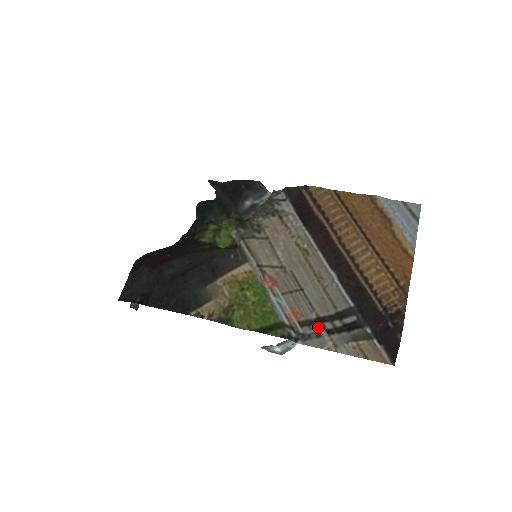
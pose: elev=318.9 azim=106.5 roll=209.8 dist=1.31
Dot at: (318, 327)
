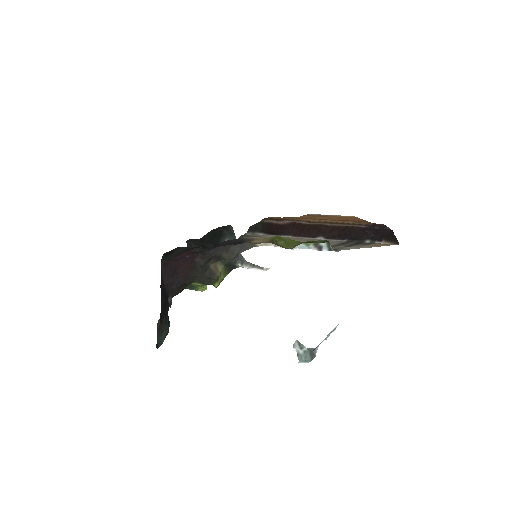
Dot at: (338, 247)
